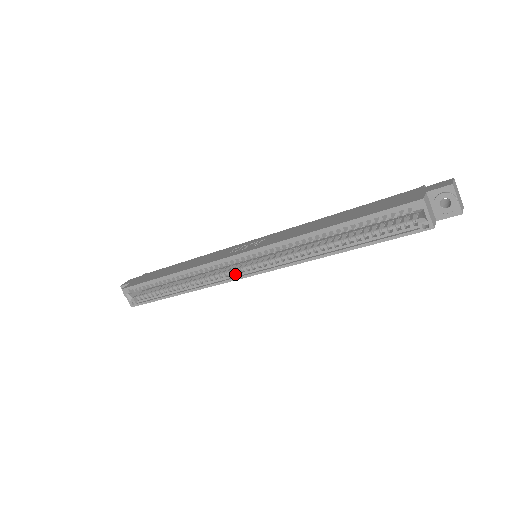
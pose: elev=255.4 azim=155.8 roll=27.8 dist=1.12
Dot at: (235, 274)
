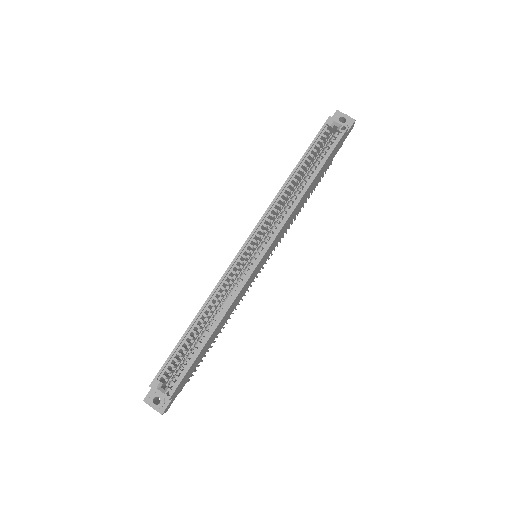
Dot at: (250, 267)
